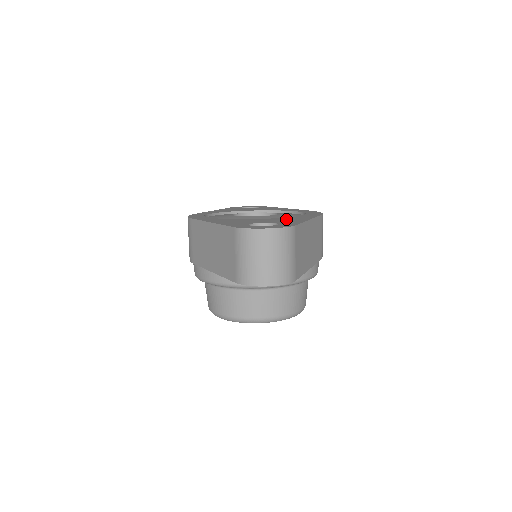
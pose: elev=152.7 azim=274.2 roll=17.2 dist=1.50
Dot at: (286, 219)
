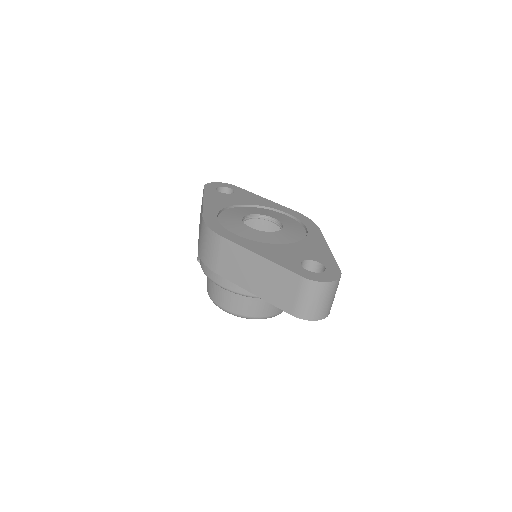
Dot at: (311, 247)
